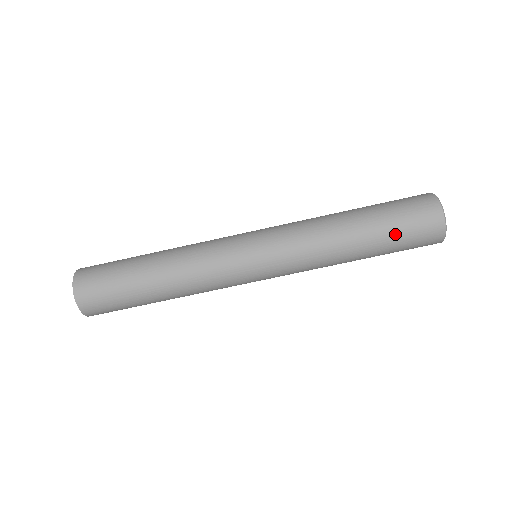
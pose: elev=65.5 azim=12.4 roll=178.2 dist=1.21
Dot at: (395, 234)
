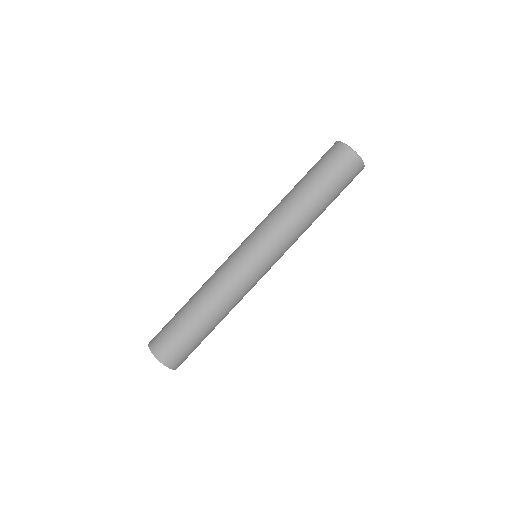
Dot at: (327, 178)
